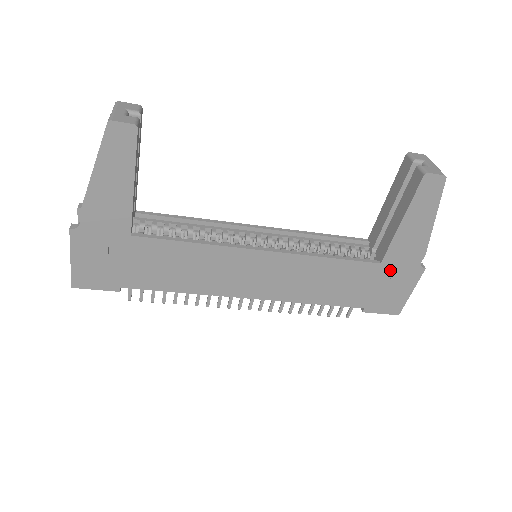
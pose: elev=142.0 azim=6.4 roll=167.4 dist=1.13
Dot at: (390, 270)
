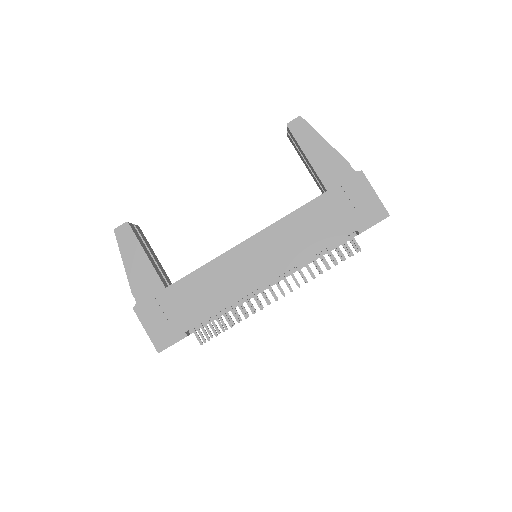
Dot at: (339, 190)
